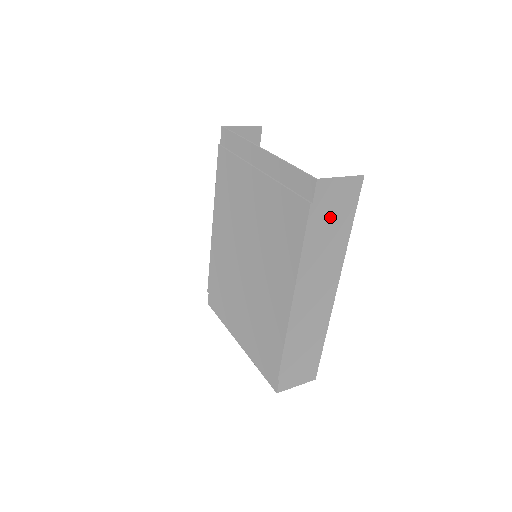
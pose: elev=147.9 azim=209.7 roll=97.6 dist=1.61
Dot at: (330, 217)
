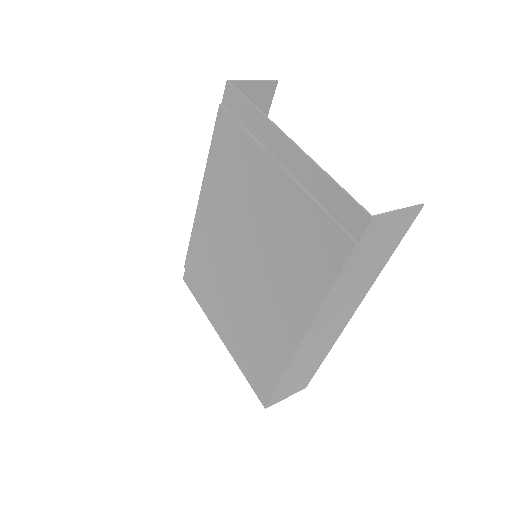
Dot at: (372, 252)
